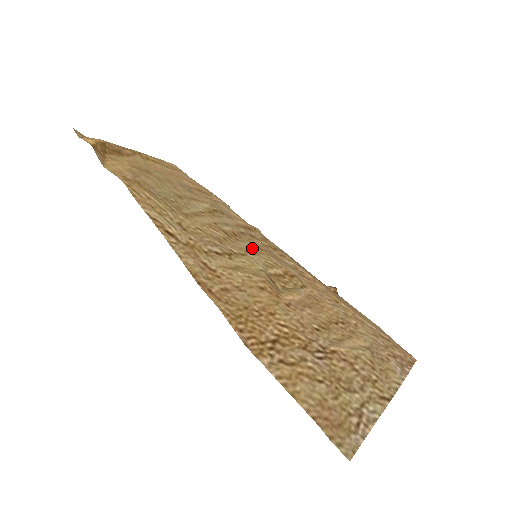
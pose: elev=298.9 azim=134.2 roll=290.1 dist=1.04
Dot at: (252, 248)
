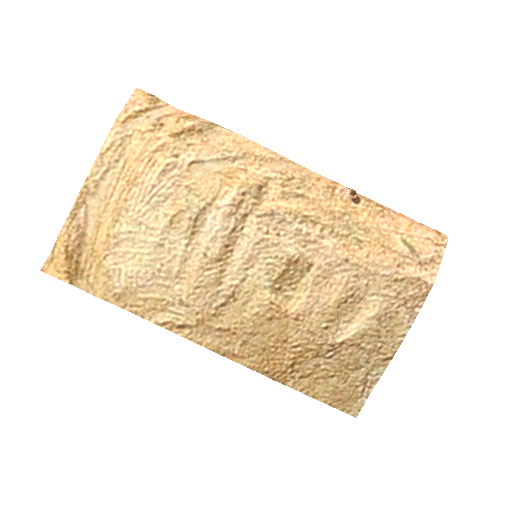
Dot at: (249, 253)
